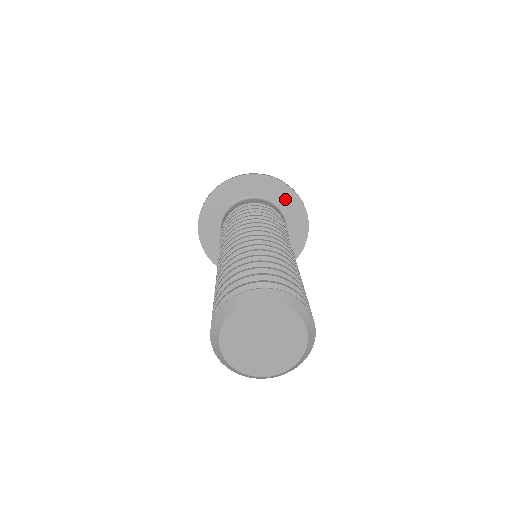
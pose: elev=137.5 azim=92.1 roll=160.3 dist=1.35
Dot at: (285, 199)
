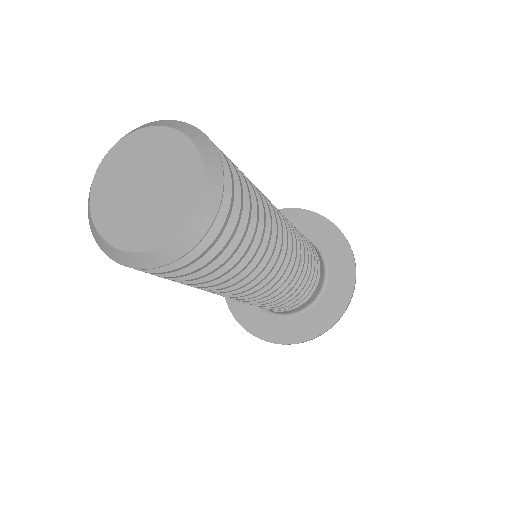
Dot at: (325, 237)
